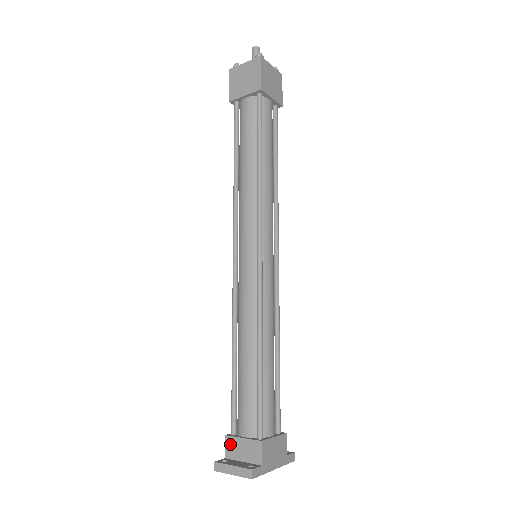
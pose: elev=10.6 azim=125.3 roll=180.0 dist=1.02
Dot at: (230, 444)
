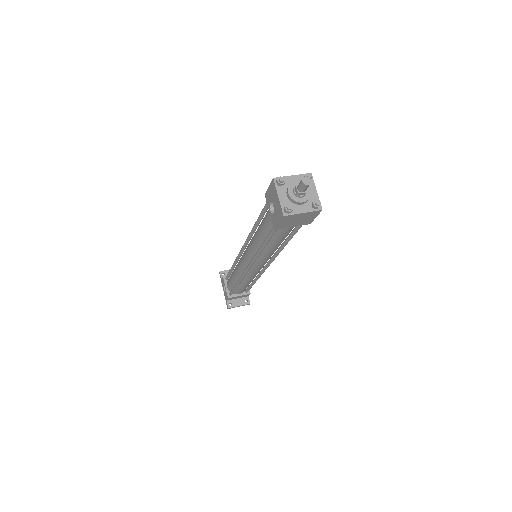
Dot at: occluded
